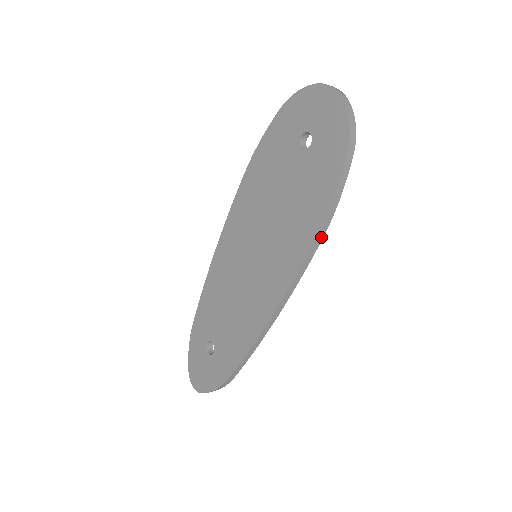
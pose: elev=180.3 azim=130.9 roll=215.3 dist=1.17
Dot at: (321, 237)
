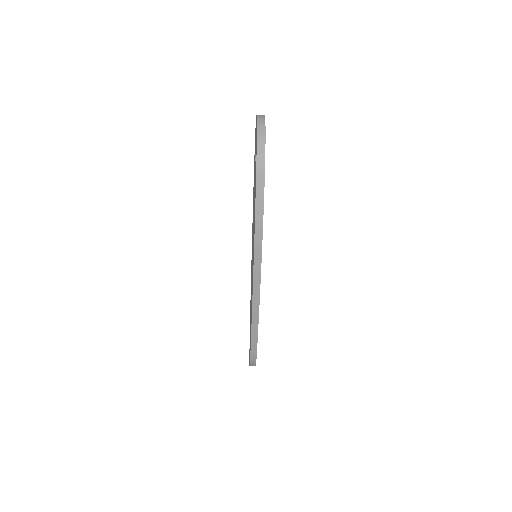
Dot at: (260, 240)
